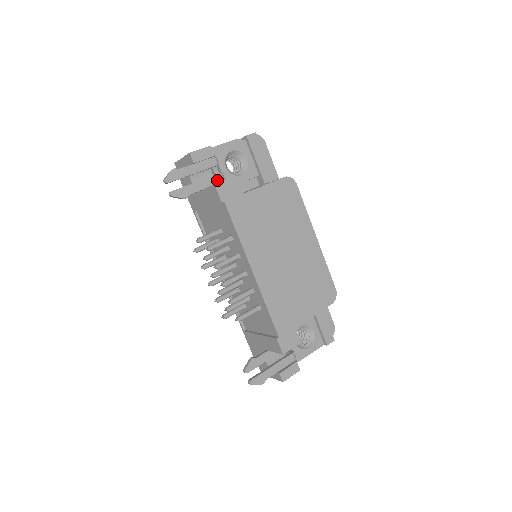
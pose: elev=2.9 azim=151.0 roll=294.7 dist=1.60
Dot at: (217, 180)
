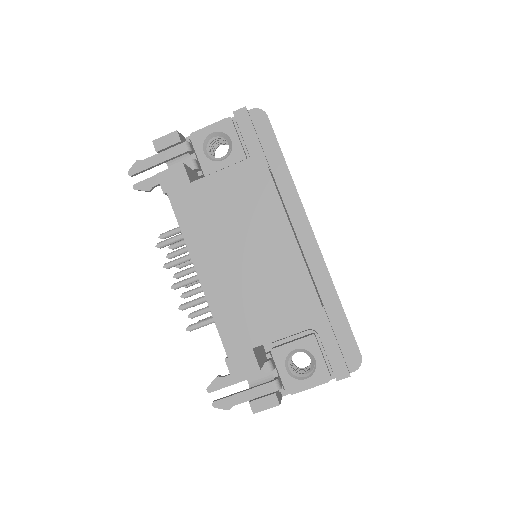
Dot at: occluded
